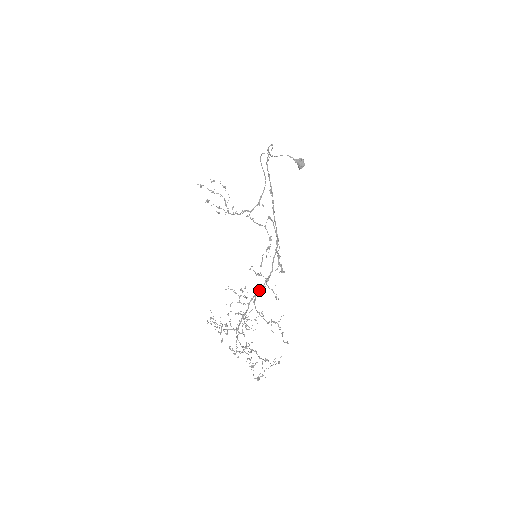
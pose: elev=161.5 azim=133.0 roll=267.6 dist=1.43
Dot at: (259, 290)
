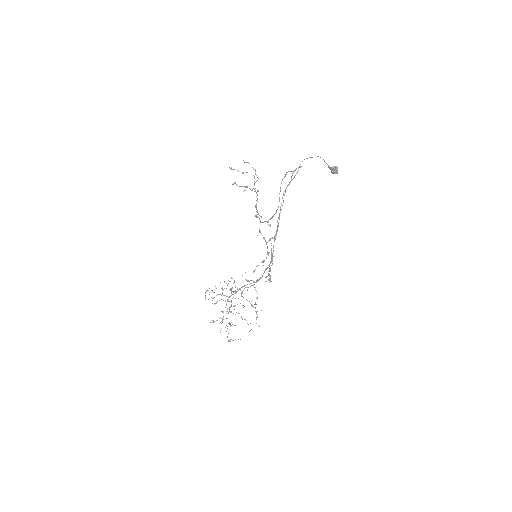
Dot at: (249, 284)
